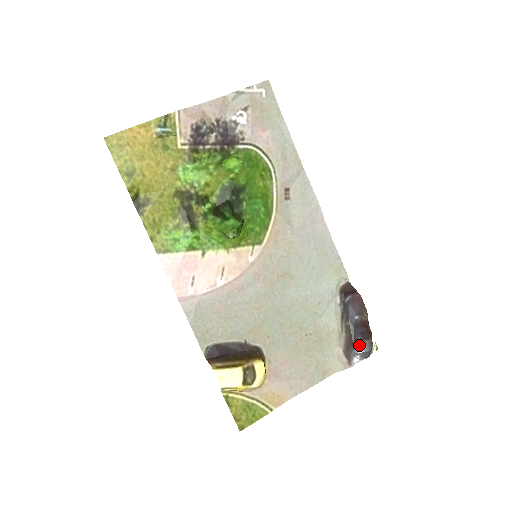
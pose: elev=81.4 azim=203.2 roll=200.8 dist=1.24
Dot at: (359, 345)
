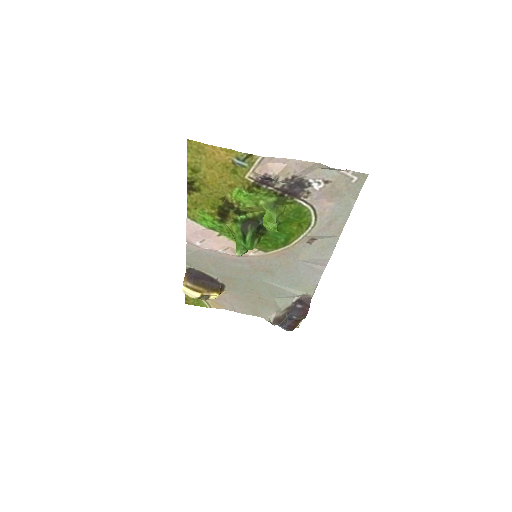
Dot at: (283, 327)
